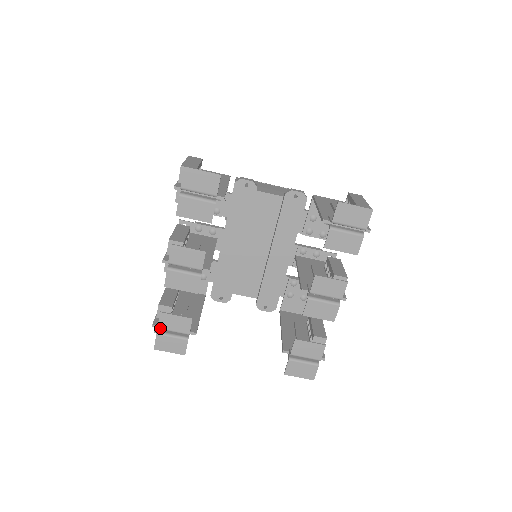
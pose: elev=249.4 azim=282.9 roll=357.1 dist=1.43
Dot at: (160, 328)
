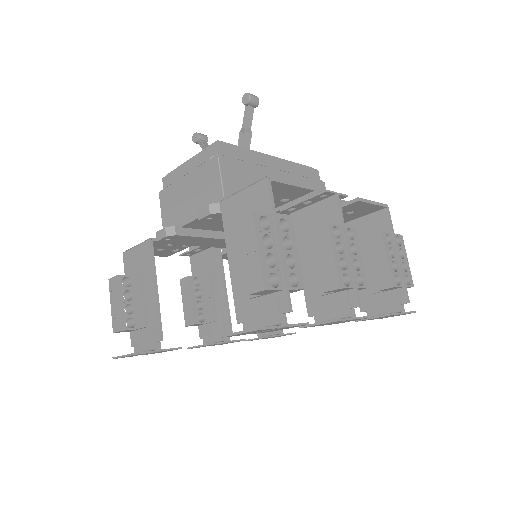
Dot at: occluded
